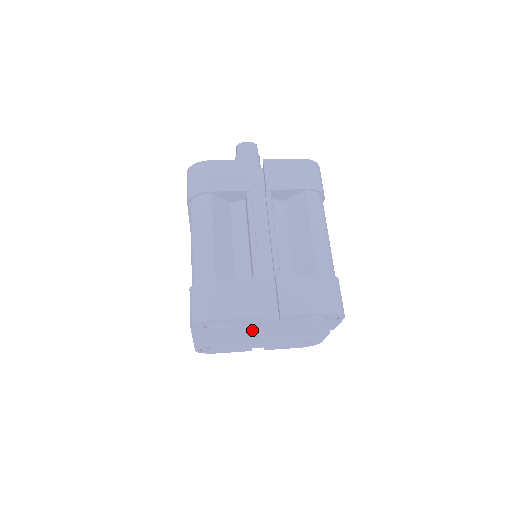
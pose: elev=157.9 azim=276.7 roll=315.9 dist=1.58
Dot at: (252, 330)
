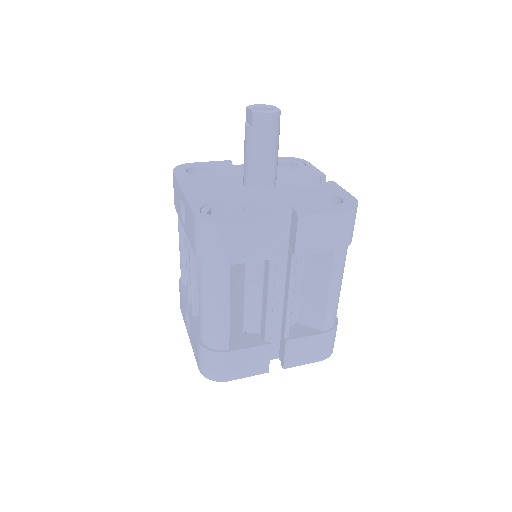
Dot at: occluded
